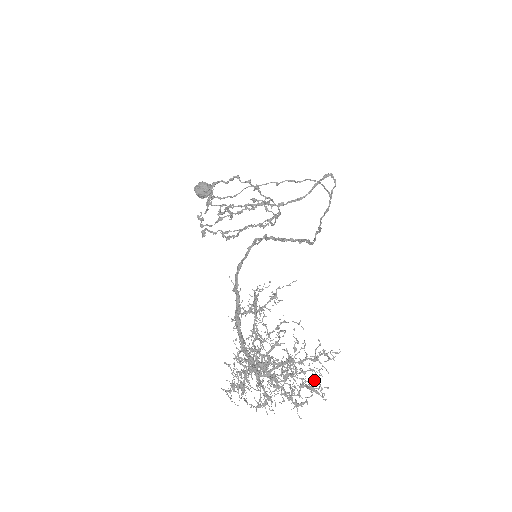
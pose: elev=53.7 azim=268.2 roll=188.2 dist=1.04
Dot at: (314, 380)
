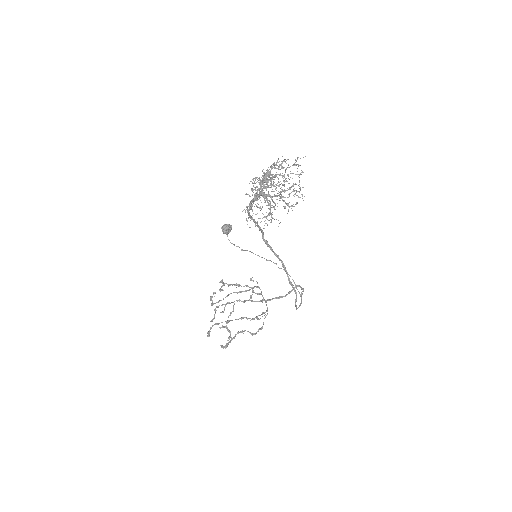
Dot at: occluded
